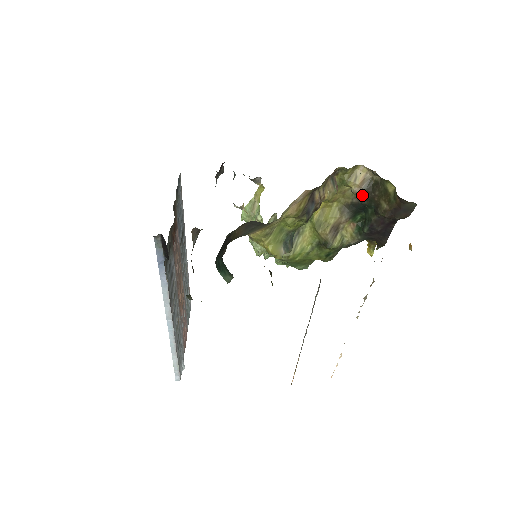
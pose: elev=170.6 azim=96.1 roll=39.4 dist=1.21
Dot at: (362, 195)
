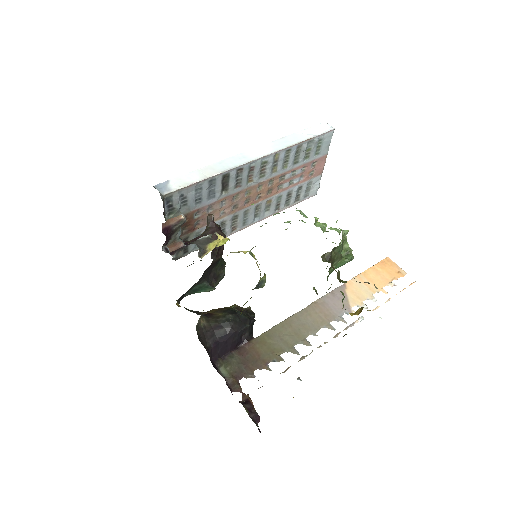
Dot at: occluded
